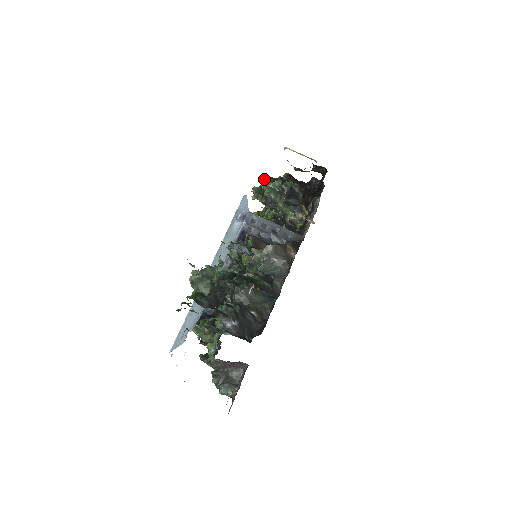
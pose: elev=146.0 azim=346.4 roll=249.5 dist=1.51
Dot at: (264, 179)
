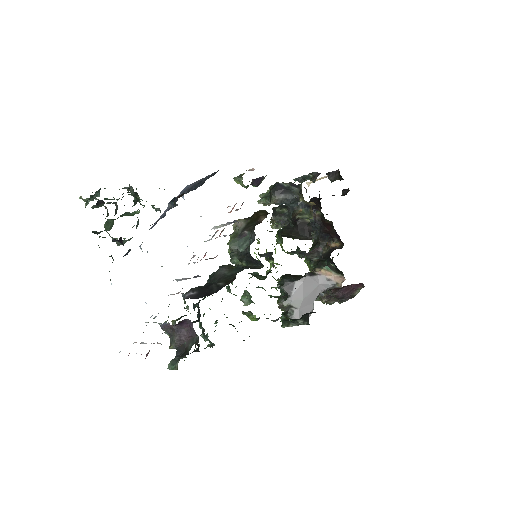
Dot at: occluded
